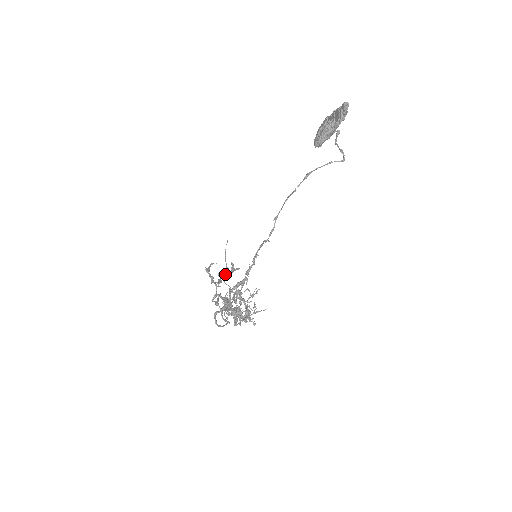
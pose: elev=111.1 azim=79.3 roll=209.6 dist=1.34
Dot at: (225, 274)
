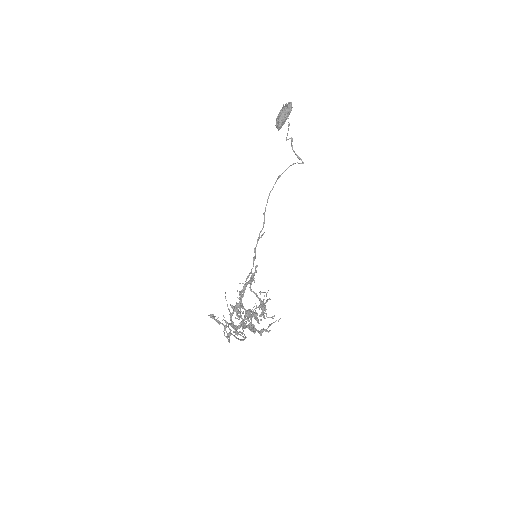
Dot at: (230, 323)
